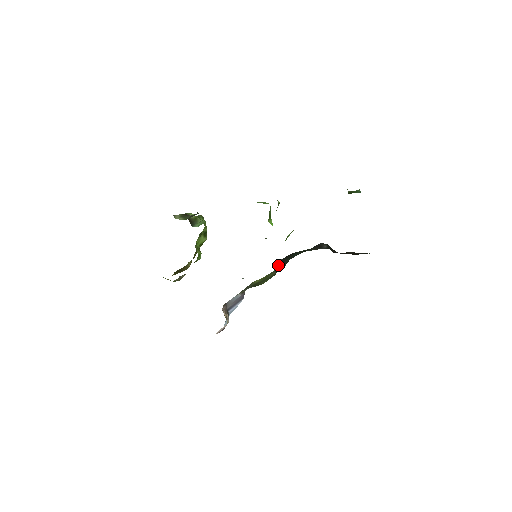
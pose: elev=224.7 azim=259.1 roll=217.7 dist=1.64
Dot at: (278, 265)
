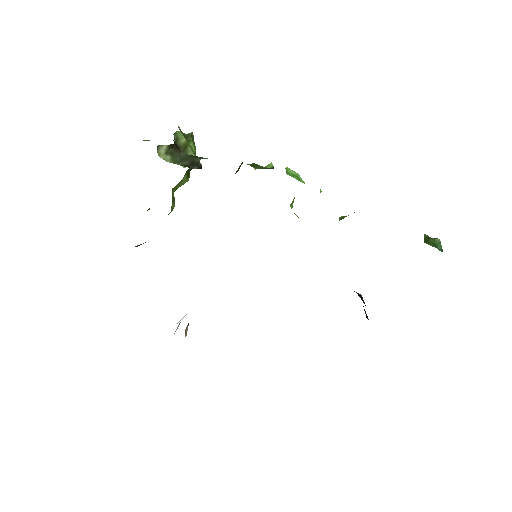
Dot at: occluded
